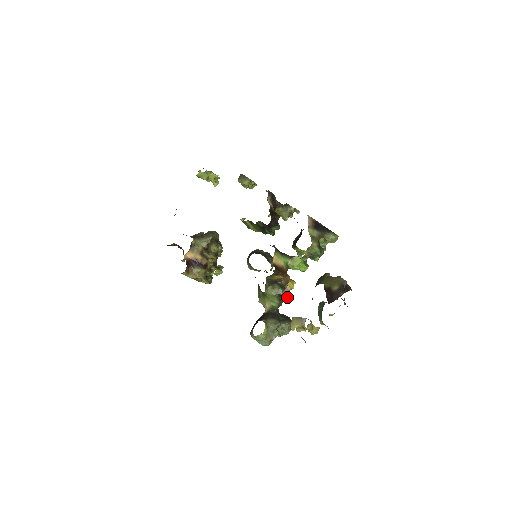
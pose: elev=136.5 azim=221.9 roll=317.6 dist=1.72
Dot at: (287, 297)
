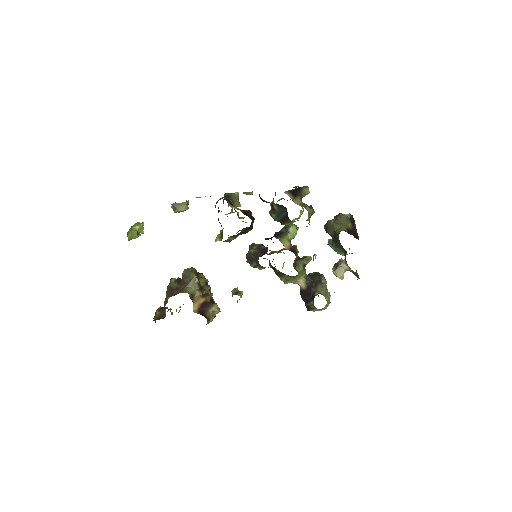
Dot at: (308, 262)
